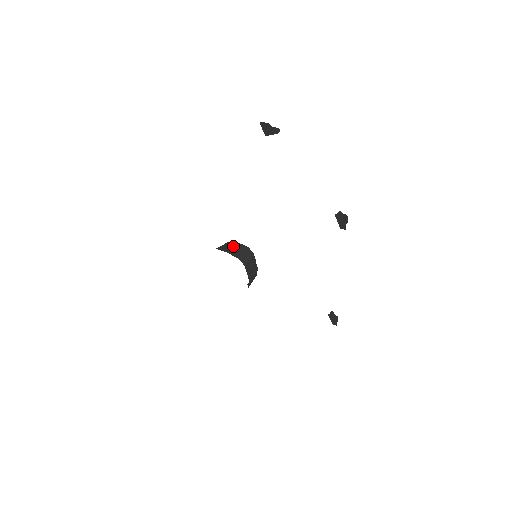
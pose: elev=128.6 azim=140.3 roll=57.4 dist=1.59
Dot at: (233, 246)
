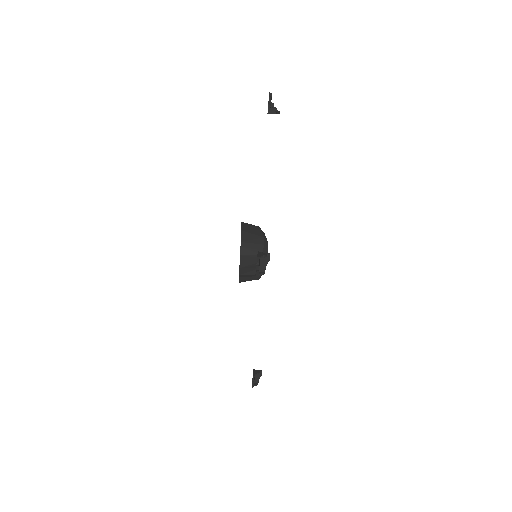
Dot at: (254, 232)
